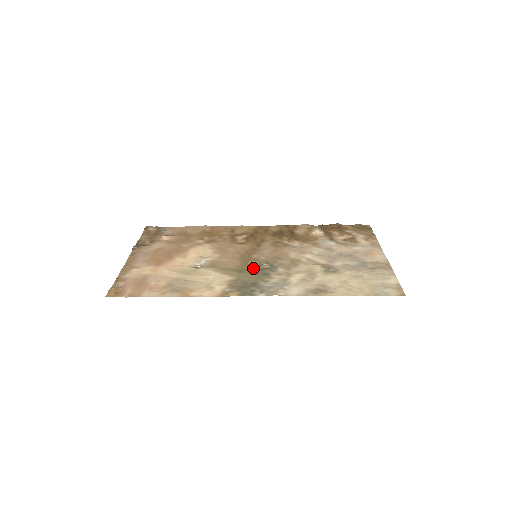
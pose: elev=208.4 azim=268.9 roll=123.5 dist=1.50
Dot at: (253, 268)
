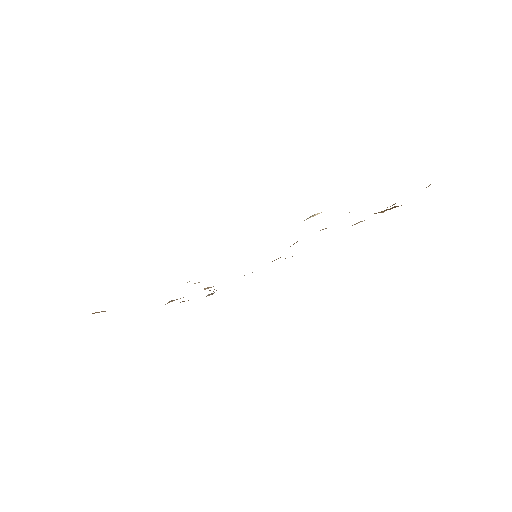
Dot at: occluded
